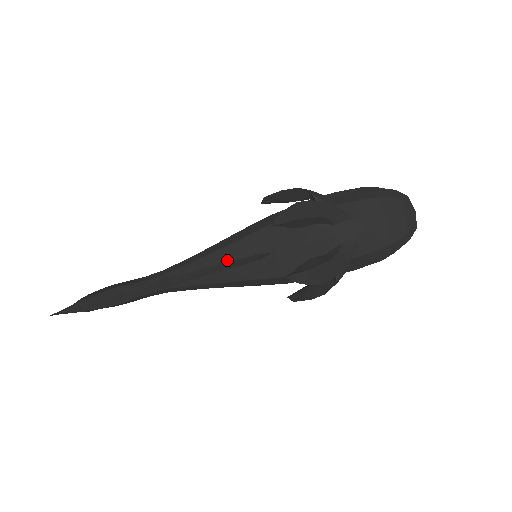
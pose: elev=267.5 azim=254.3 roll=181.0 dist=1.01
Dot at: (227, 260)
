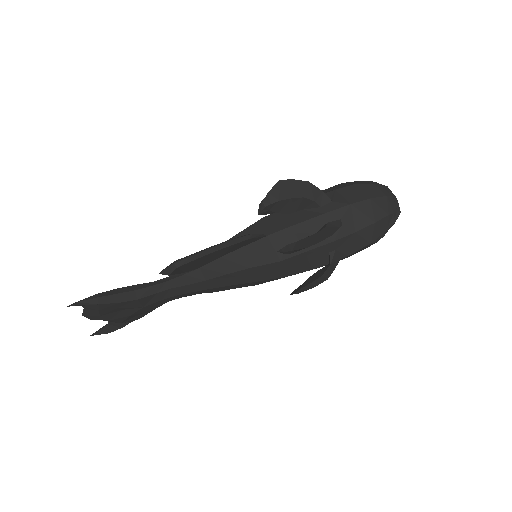
Dot at: occluded
